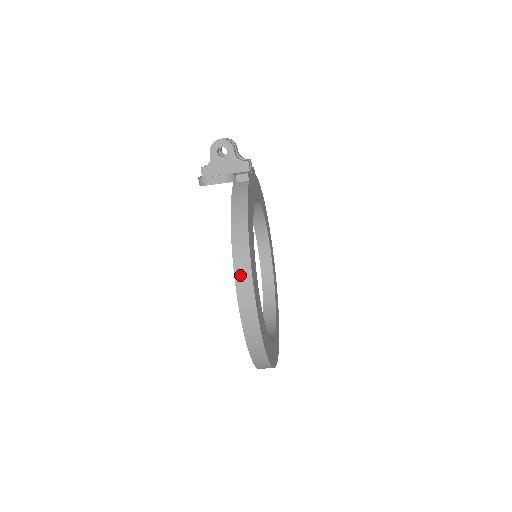
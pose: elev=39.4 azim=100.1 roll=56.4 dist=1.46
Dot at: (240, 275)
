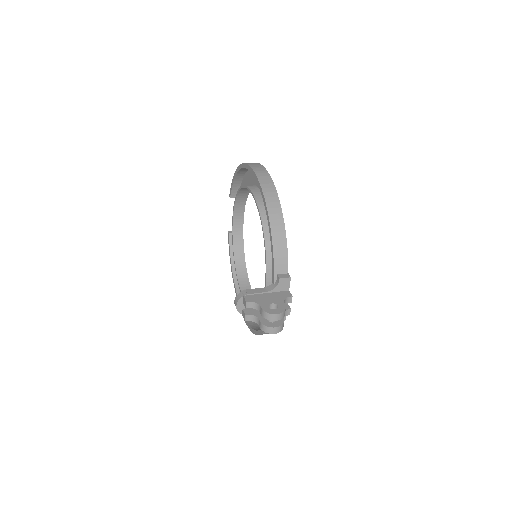
Dot at: occluded
